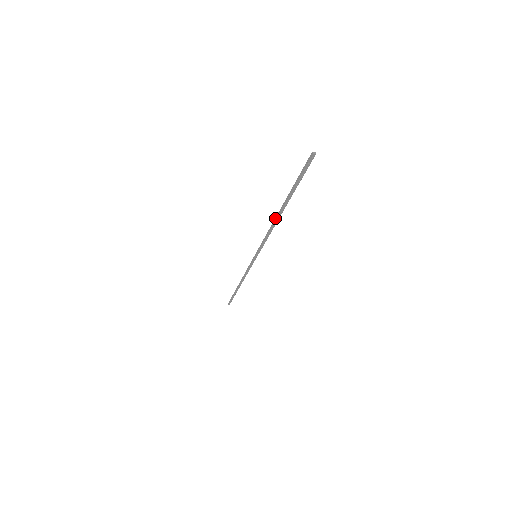
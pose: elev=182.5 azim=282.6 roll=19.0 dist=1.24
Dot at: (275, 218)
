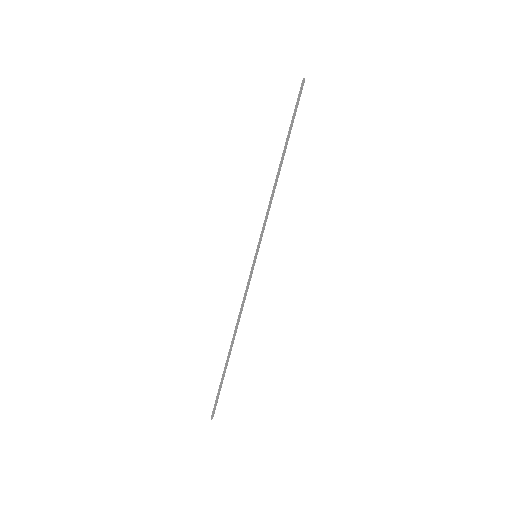
Dot at: (277, 174)
